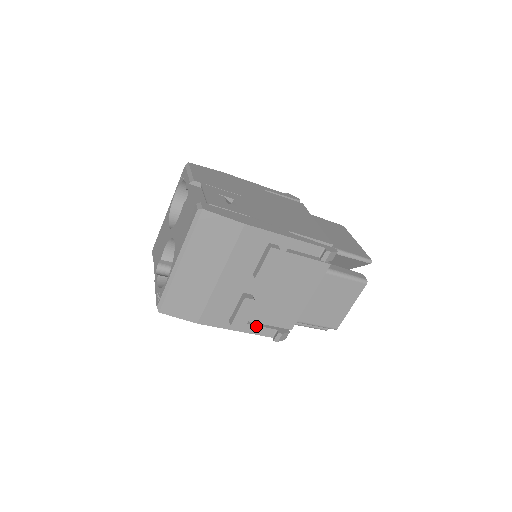
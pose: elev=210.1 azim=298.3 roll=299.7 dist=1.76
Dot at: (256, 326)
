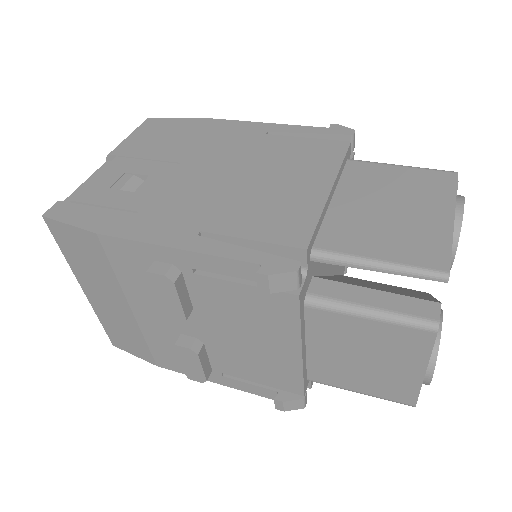
Dot at: (239, 381)
